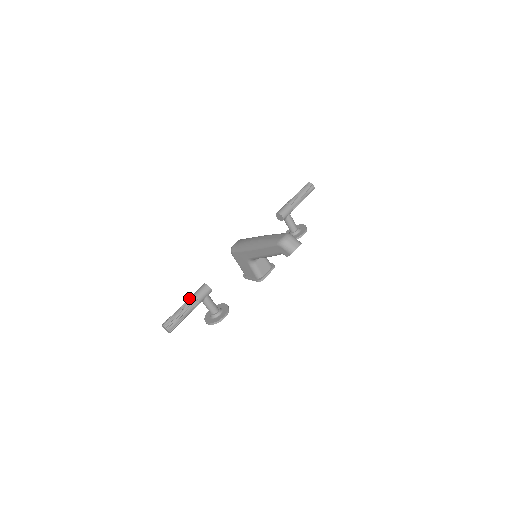
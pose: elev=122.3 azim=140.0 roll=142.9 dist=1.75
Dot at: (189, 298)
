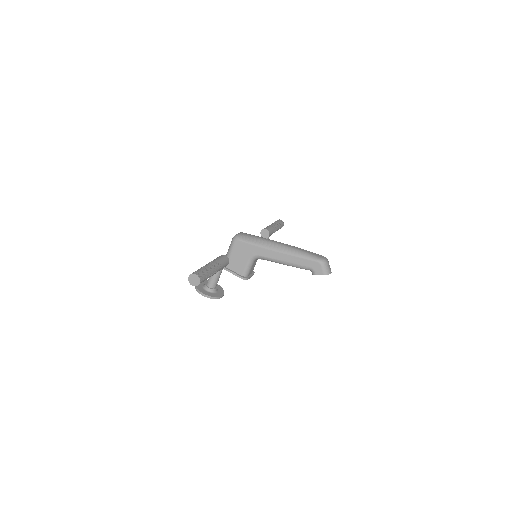
Dot at: (215, 261)
